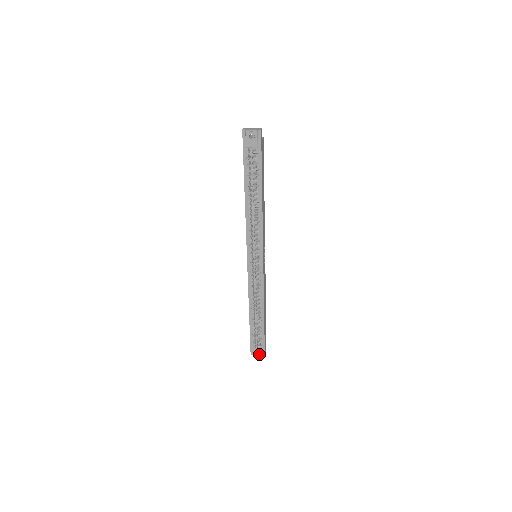
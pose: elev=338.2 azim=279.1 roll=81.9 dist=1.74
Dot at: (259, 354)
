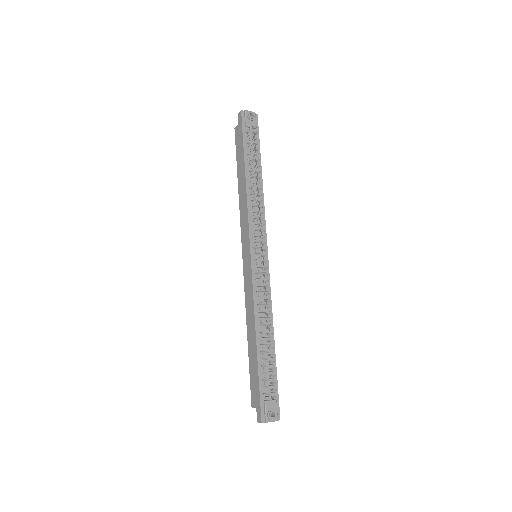
Dot at: (275, 414)
